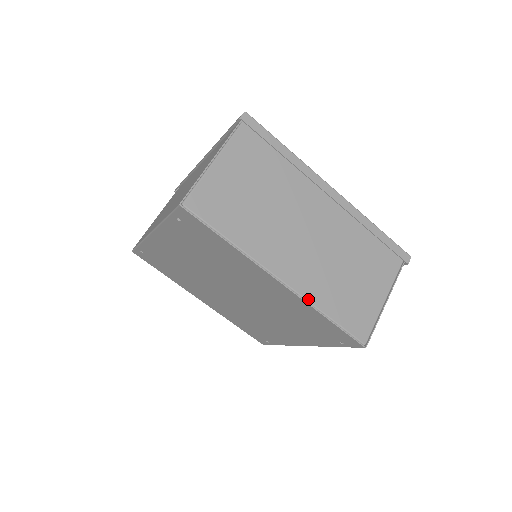
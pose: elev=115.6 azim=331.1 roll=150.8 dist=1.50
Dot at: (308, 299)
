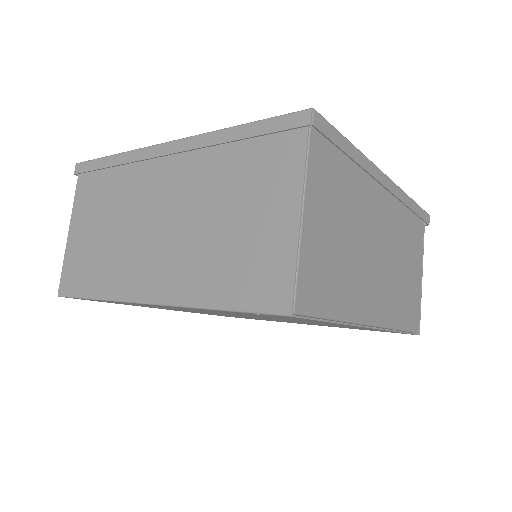
Dot at: (390, 326)
